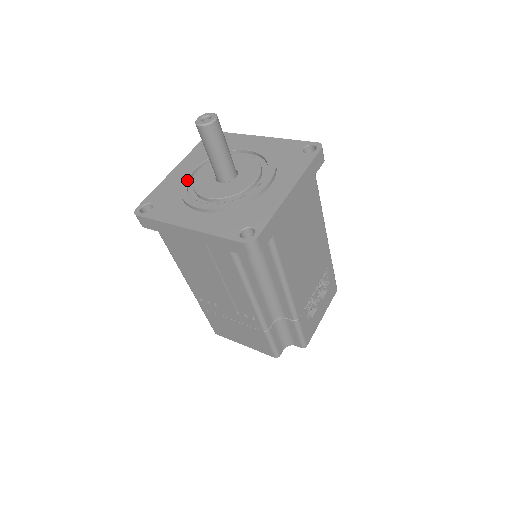
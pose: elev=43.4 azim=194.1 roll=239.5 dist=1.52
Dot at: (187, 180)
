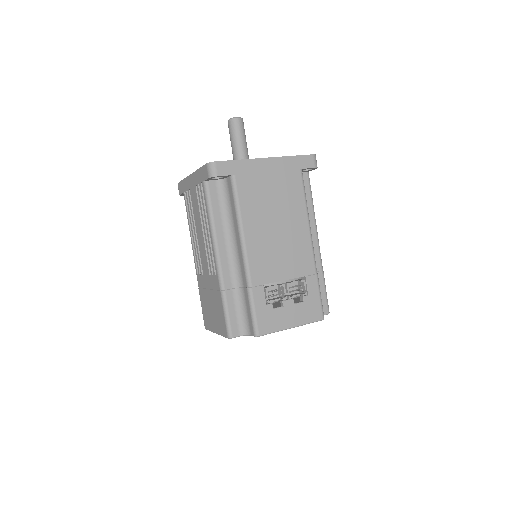
Dot at: occluded
